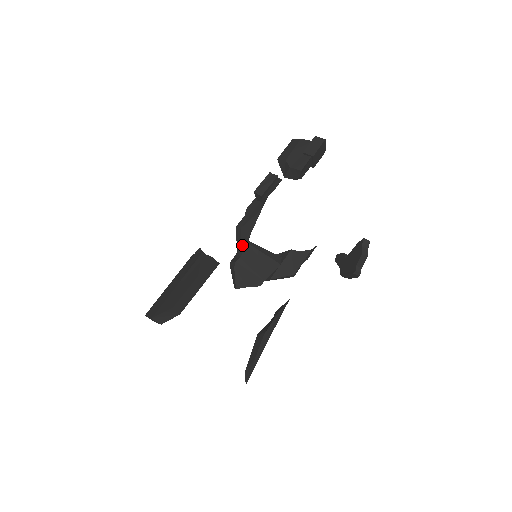
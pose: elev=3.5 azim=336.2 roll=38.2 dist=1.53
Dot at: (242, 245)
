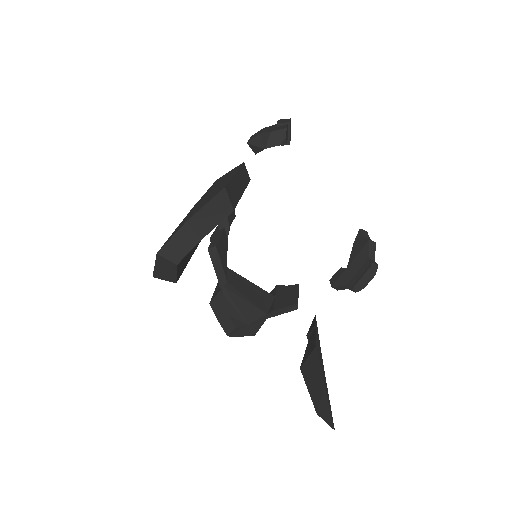
Dot at: (224, 267)
